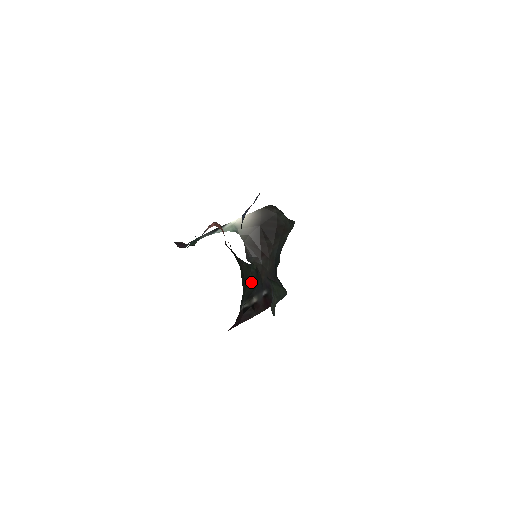
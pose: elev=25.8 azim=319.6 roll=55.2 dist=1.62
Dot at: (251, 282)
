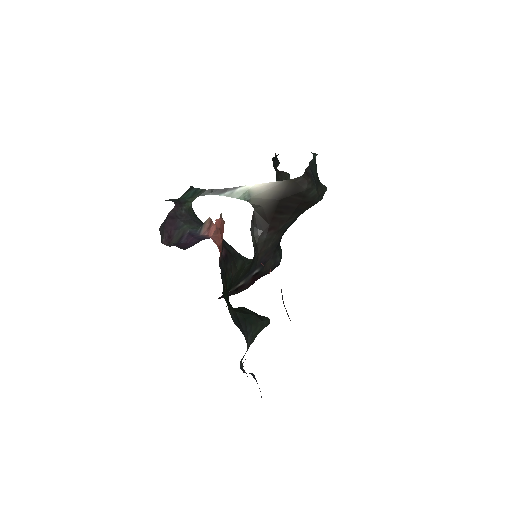
Dot at: (241, 277)
